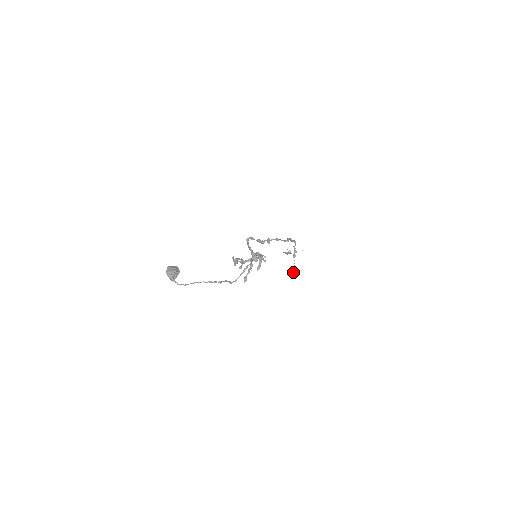
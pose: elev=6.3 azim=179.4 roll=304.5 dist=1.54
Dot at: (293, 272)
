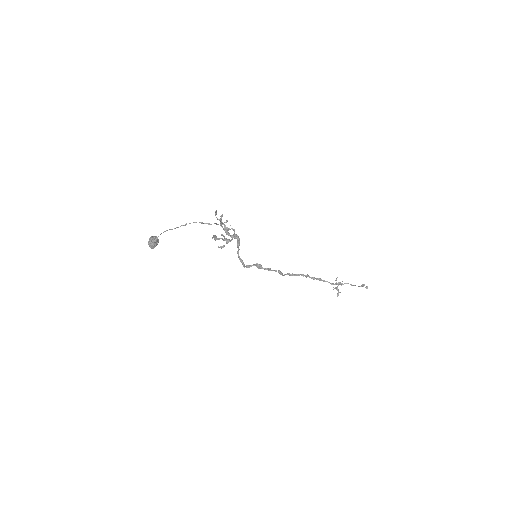
Dot at: occluded
